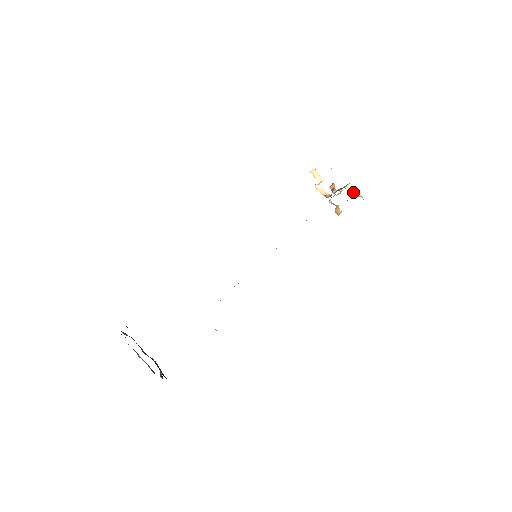
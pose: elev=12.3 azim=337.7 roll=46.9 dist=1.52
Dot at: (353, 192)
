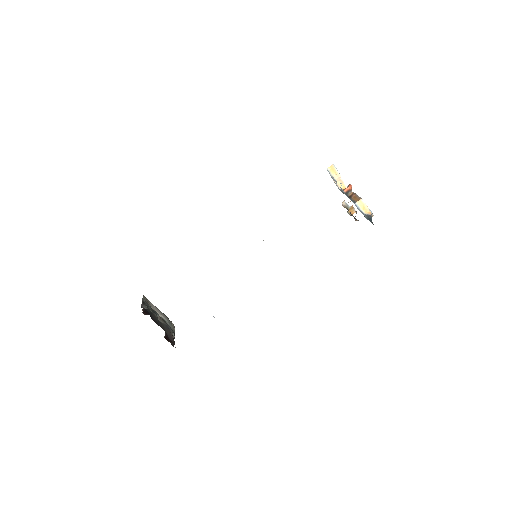
Dot at: (362, 209)
